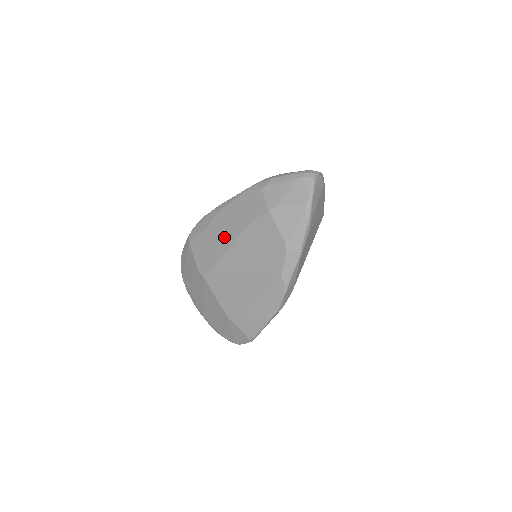
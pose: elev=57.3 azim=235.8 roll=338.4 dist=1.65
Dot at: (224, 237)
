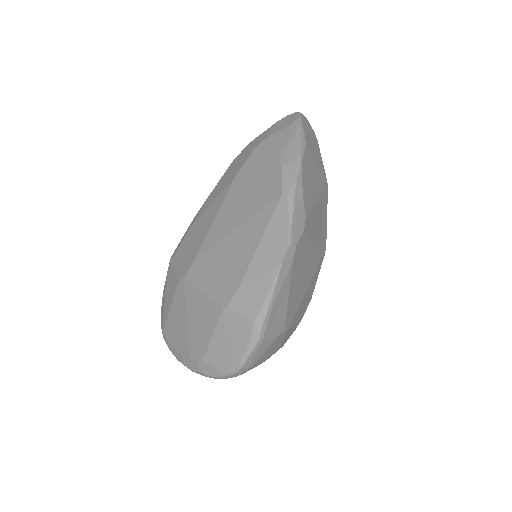
Dot at: (209, 215)
